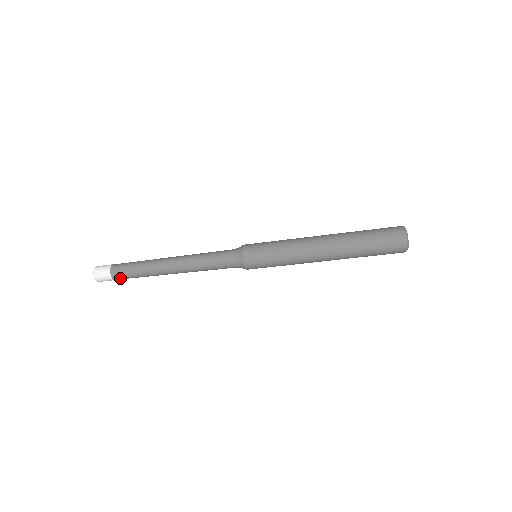
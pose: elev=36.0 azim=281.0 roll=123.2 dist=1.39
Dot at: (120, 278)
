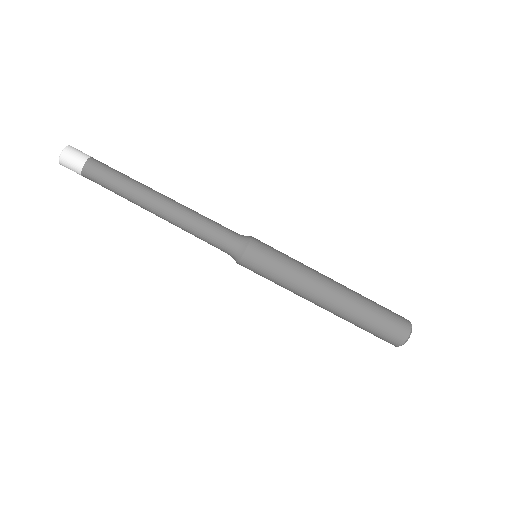
Dot at: (96, 165)
